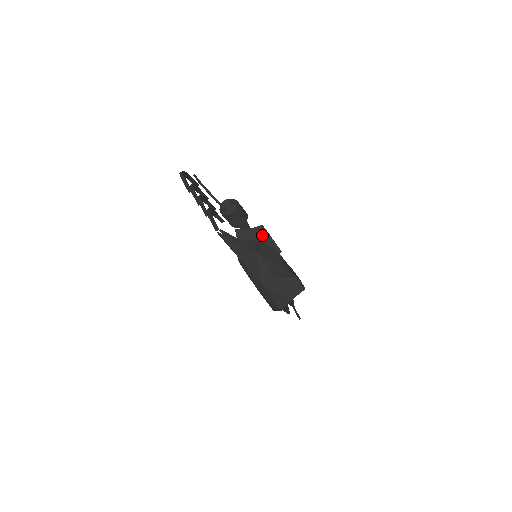
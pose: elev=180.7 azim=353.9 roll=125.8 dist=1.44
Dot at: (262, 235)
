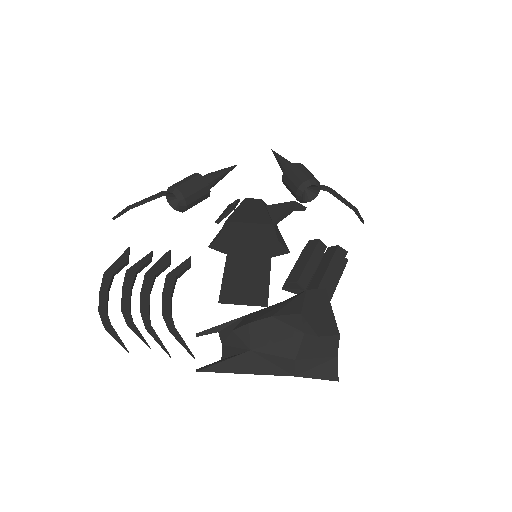
Dot at: (237, 229)
